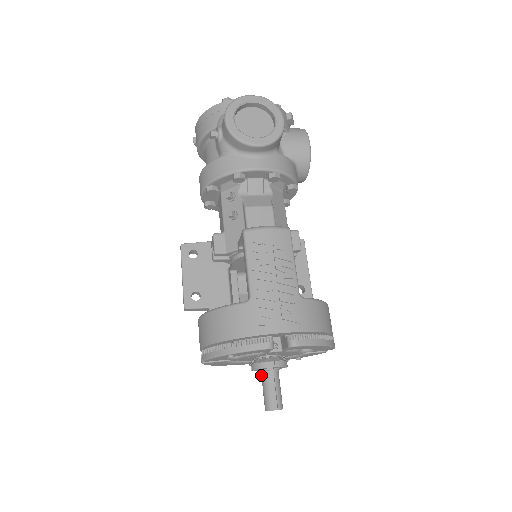
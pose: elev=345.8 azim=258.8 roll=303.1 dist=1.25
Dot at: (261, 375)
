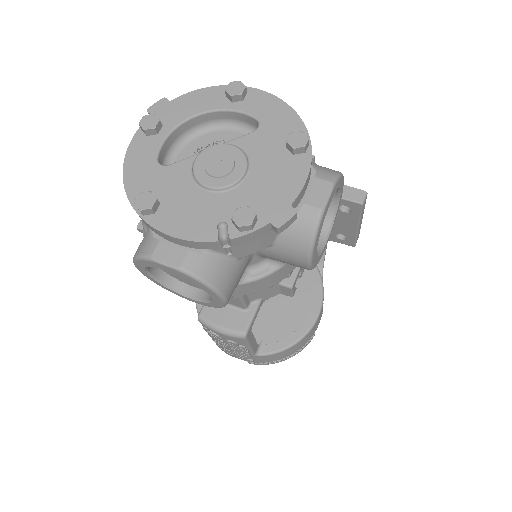
Dot at: occluded
